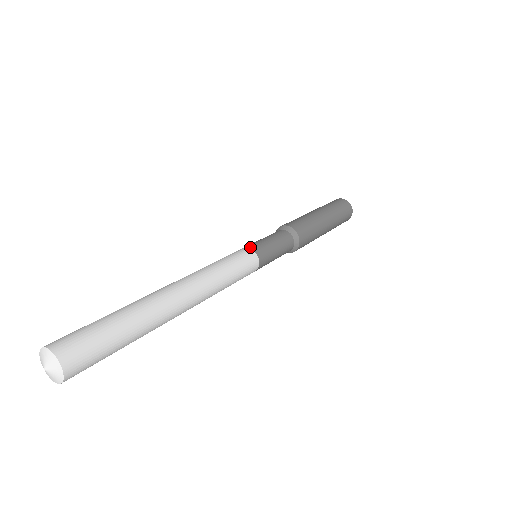
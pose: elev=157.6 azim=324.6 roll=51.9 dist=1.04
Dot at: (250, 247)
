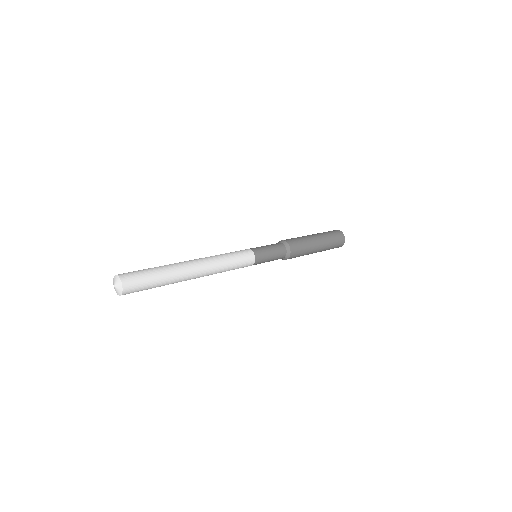
Dot at: (250, 248)
